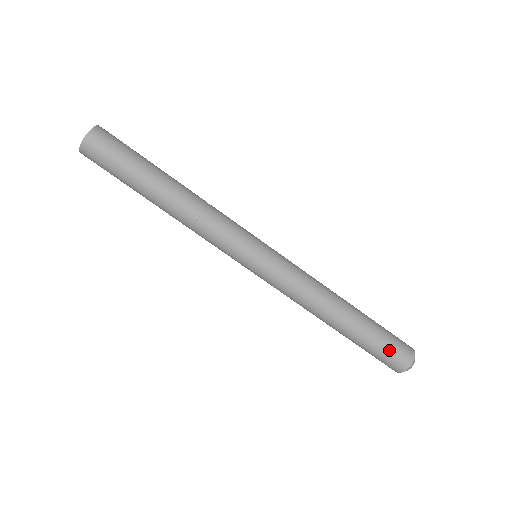
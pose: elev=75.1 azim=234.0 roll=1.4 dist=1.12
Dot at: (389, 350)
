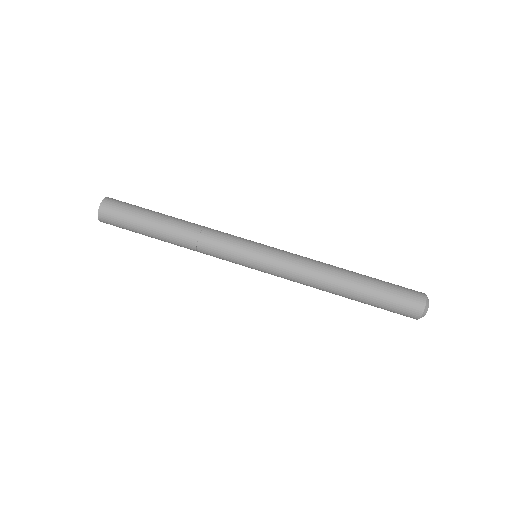
Dot at: (400, 292)
